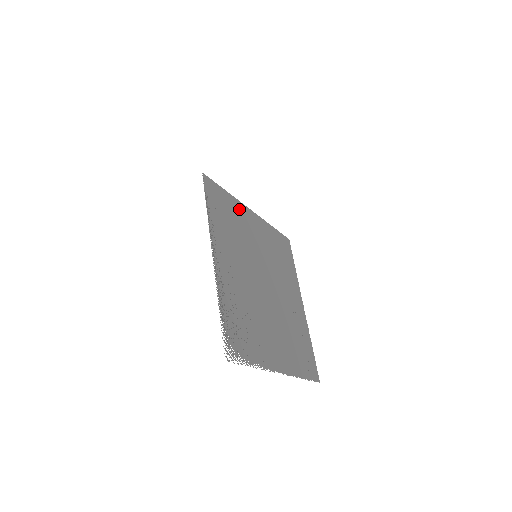
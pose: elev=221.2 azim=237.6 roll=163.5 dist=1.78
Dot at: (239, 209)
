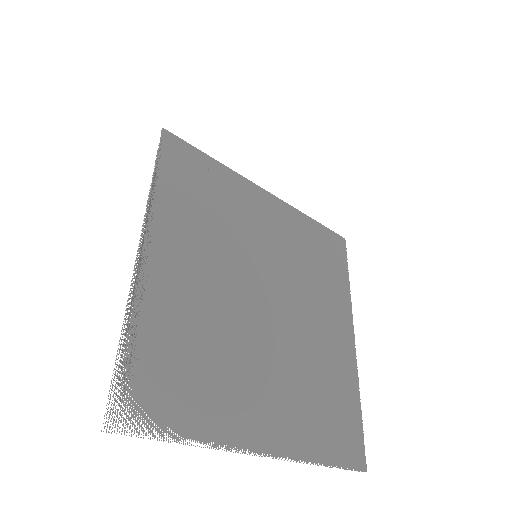
Dot at: (237, 186)
